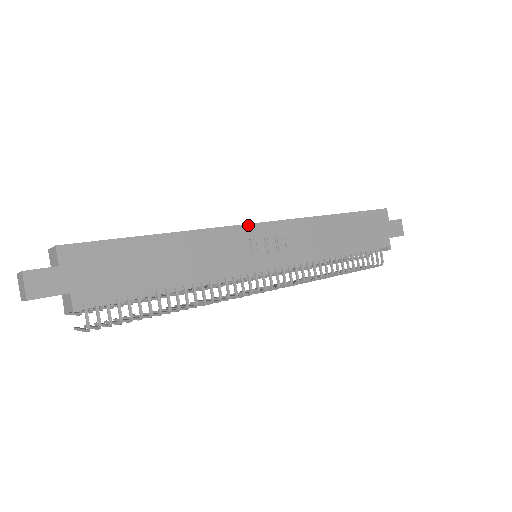
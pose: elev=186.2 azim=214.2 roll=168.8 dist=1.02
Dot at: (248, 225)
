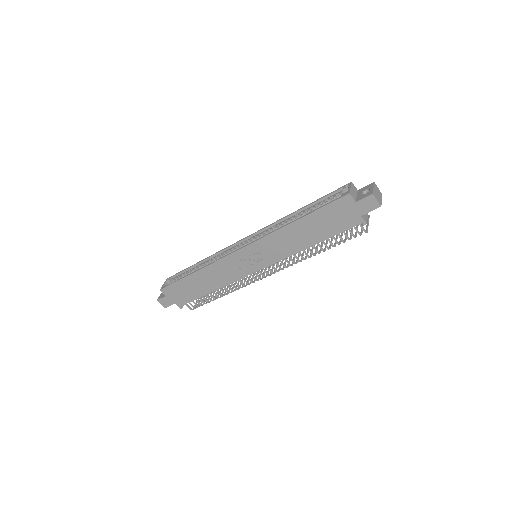
Dot at: (232, 254)
